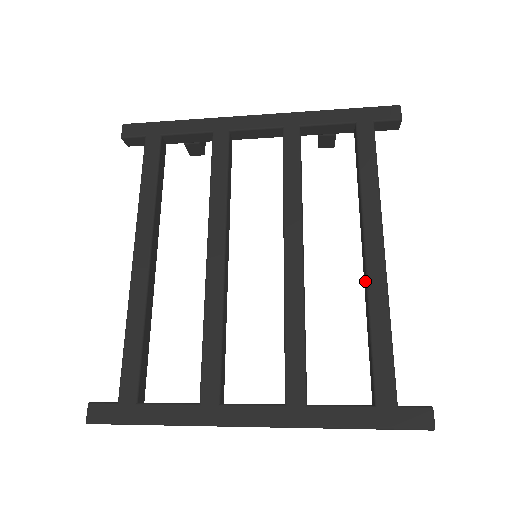
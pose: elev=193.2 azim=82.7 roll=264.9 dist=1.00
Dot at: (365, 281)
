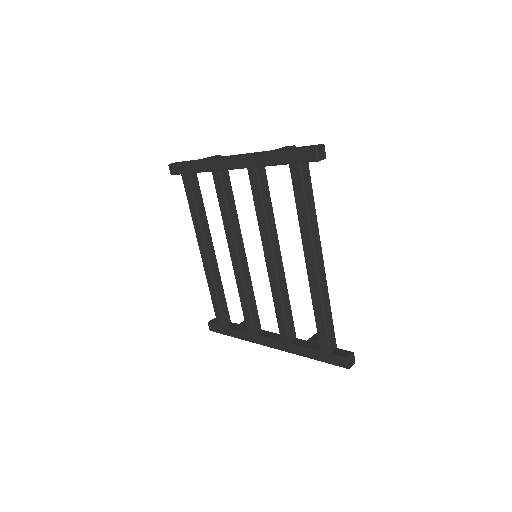
Dot at: occluded
